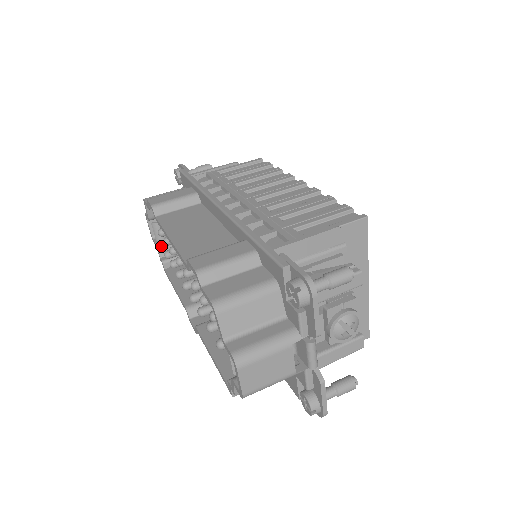
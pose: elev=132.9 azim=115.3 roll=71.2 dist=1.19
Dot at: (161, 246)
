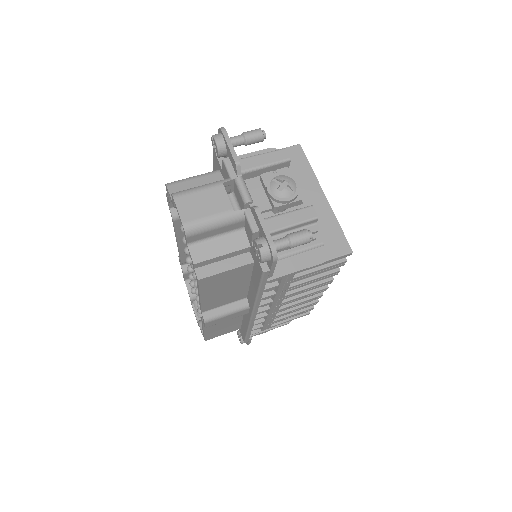
Dot at: occluded
